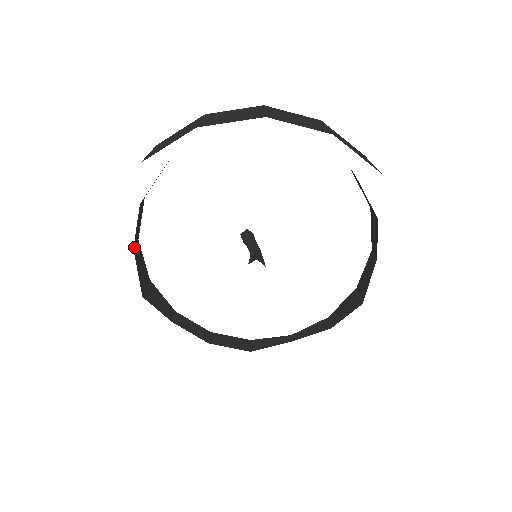
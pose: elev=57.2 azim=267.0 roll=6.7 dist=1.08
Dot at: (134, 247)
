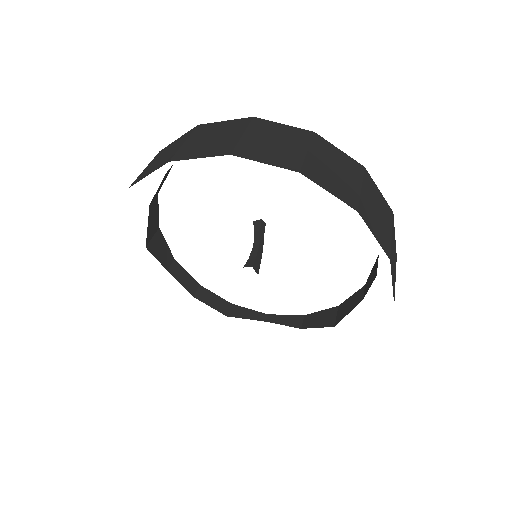
Dot at: (151, 203)
